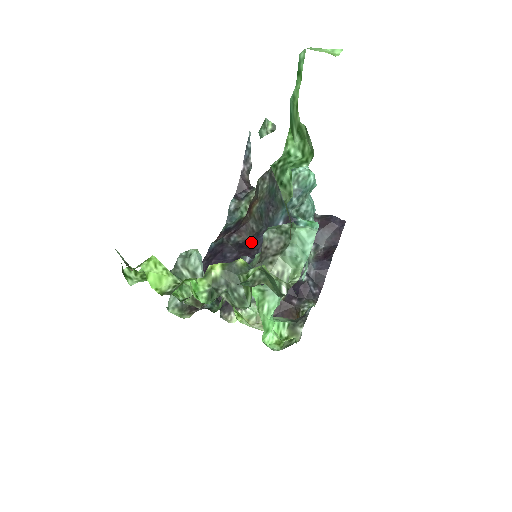
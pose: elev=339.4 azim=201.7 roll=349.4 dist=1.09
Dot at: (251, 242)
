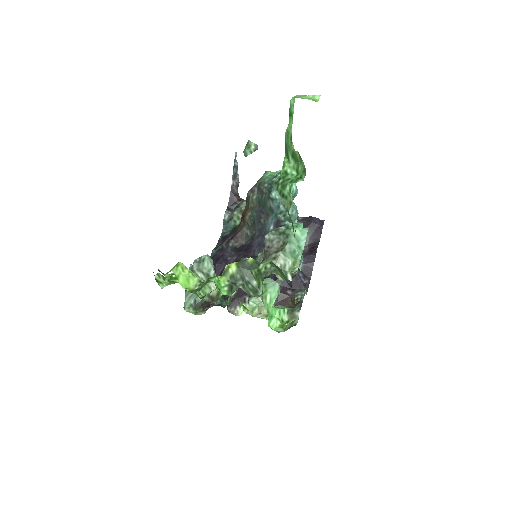
Dot at: (247, 246)
